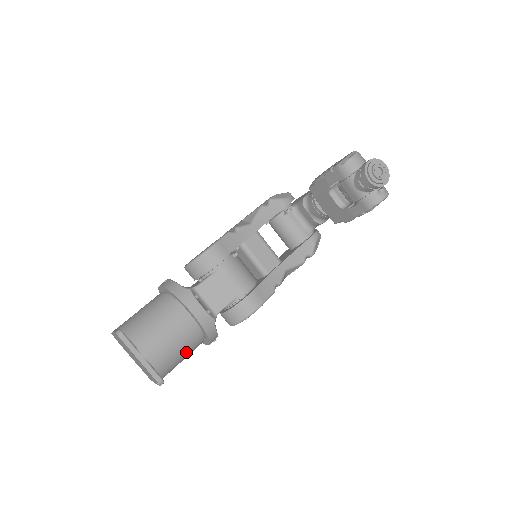
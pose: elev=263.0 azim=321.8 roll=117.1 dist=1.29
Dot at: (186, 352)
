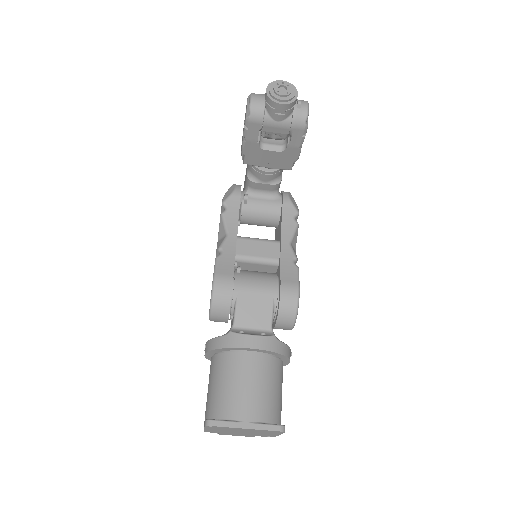
Dot at: (278, 385)
